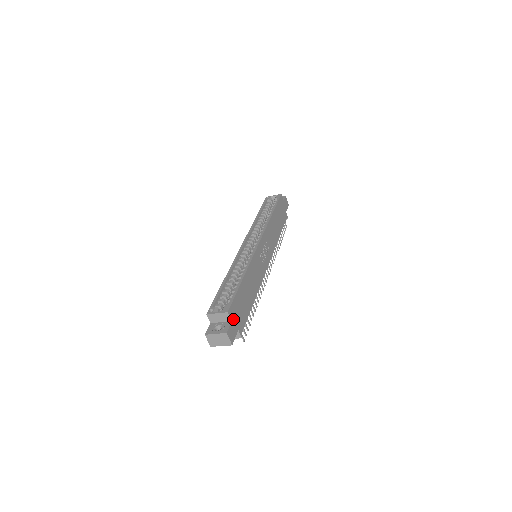
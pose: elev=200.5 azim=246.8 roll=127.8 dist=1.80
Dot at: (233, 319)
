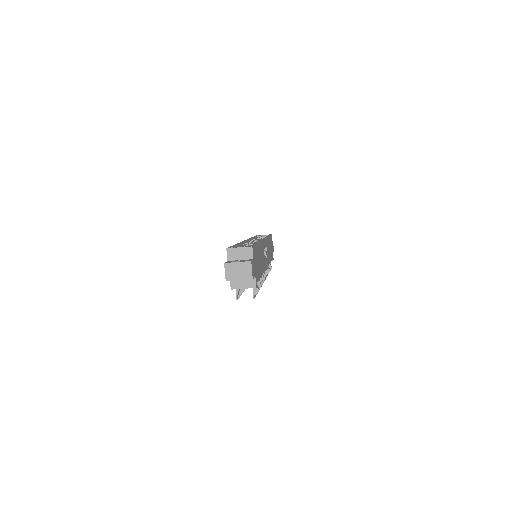
Dot at: (254, 260)
